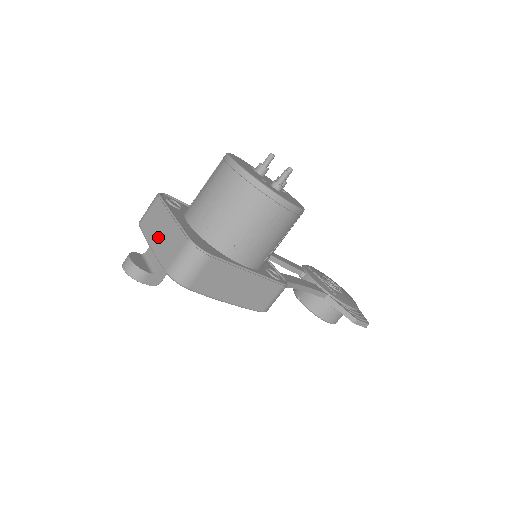
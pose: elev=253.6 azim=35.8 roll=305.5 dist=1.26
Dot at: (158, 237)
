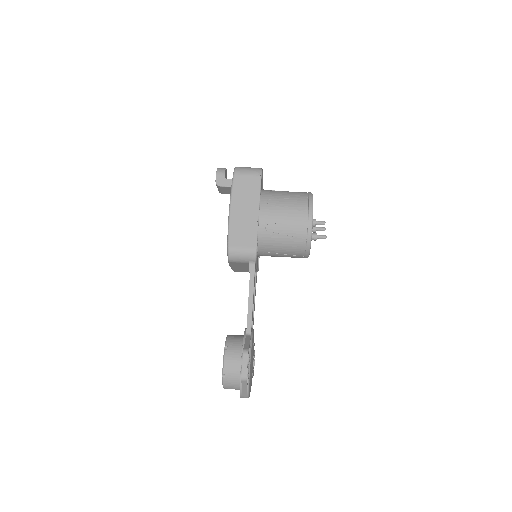
Dot at: occluded
